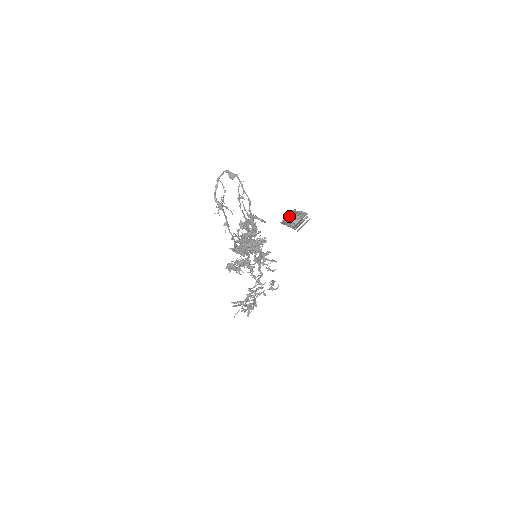
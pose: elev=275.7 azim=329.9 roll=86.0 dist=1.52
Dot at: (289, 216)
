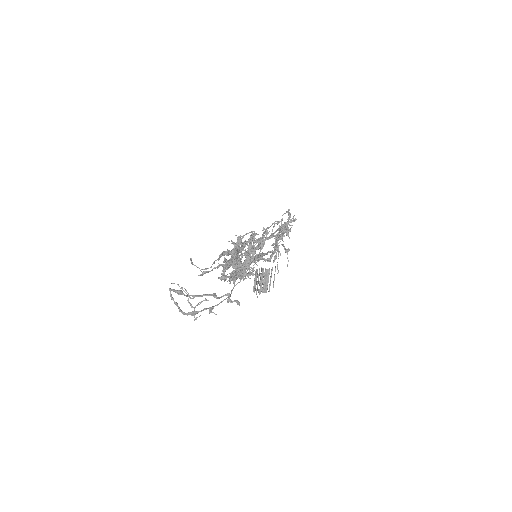
Dot at: (255, 284)
